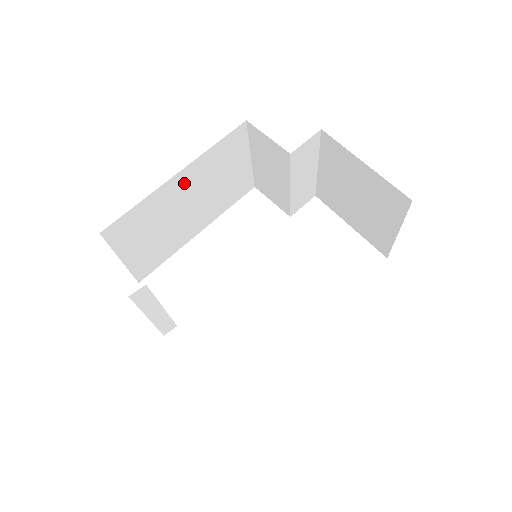
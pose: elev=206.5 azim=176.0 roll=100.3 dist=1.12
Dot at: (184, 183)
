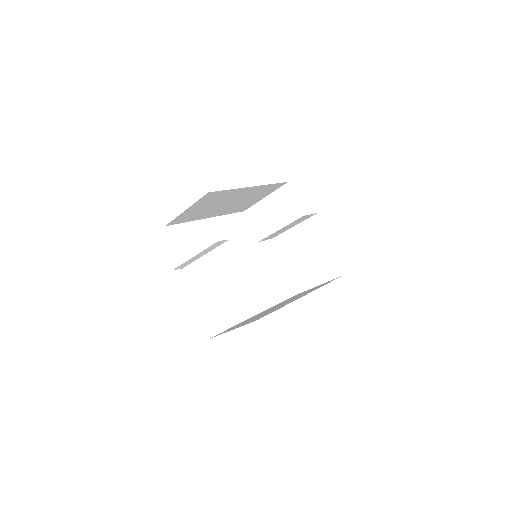
Dot at: (245, 192)
